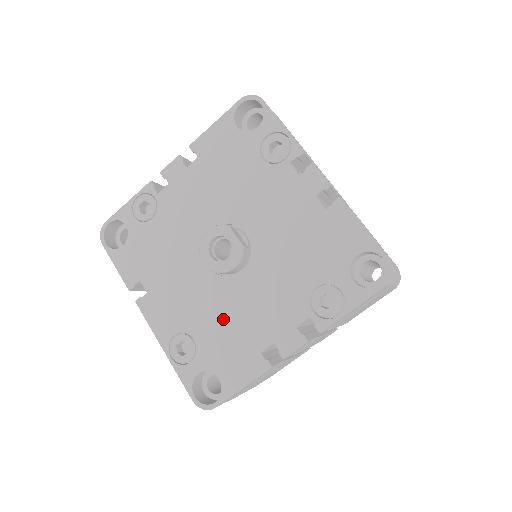
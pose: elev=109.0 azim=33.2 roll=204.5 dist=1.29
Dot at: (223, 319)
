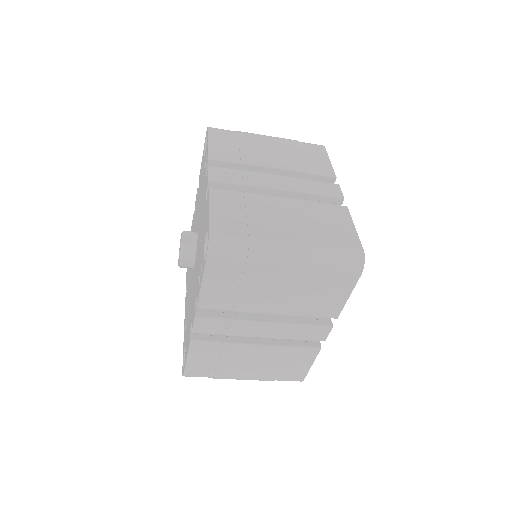
Dot at: occluded
